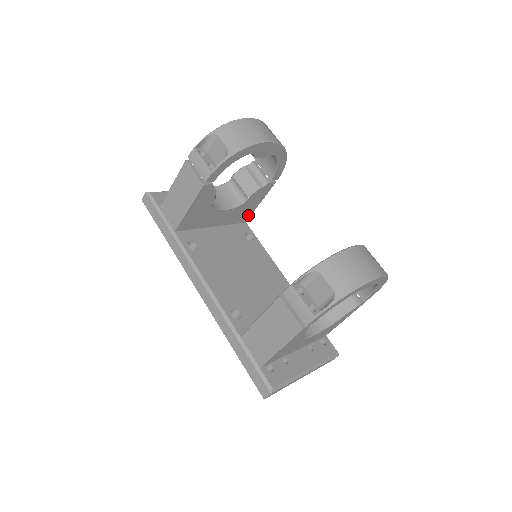
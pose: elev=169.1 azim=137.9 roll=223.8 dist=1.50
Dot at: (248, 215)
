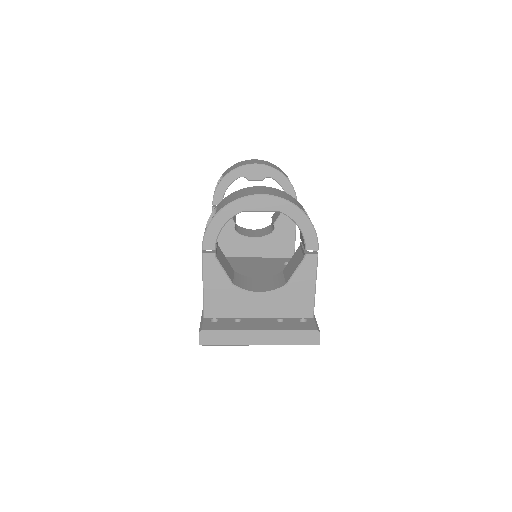
Dot at: (291, 248)
